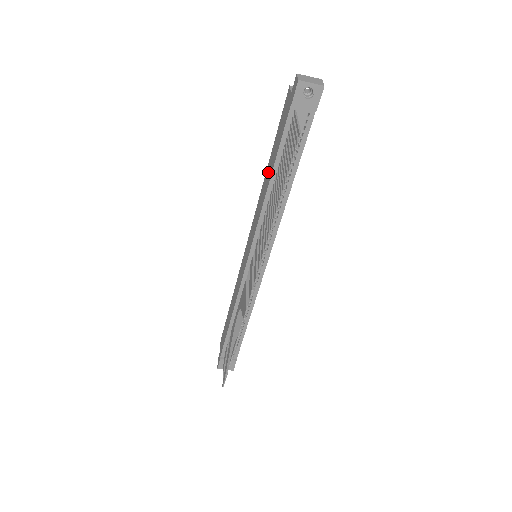
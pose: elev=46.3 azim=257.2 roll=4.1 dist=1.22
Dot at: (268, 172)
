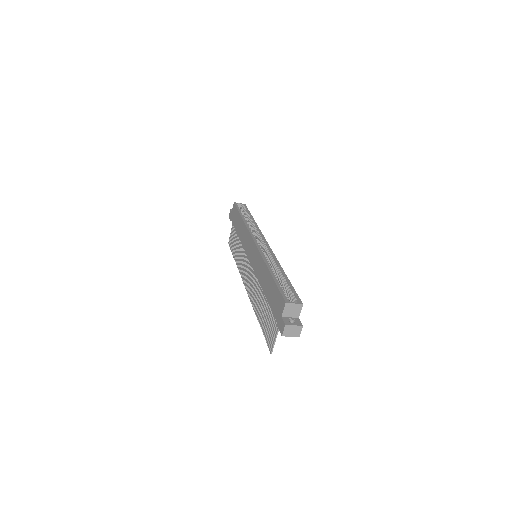
Dot at: (266, 280)
